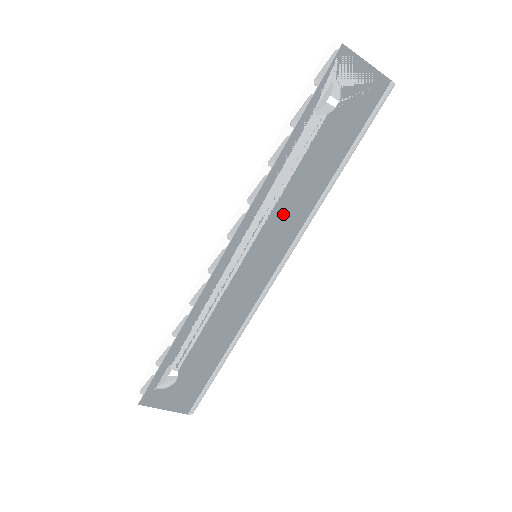
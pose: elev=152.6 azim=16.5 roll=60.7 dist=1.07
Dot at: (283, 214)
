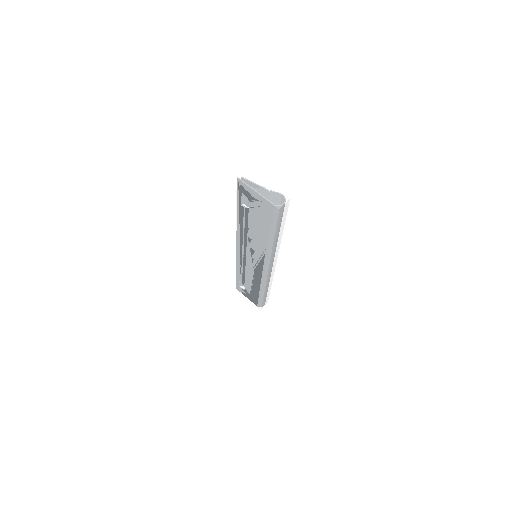
Dot at: (253, 245)
